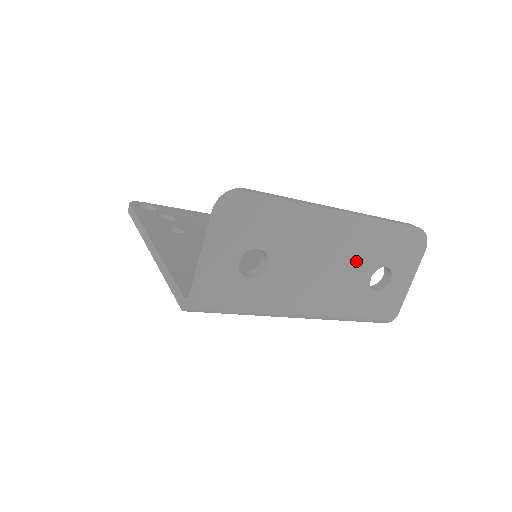
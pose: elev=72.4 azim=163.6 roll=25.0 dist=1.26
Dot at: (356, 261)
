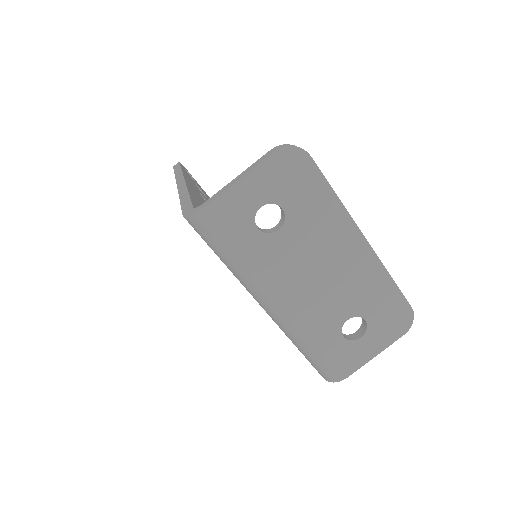
Dot at: (346, 292)
